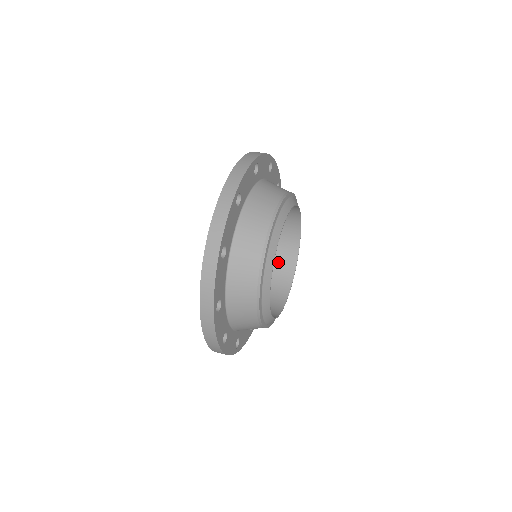
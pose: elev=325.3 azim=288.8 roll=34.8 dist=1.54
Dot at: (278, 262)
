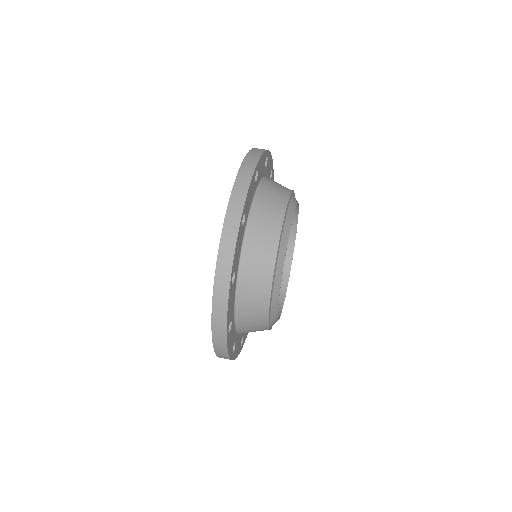
Dot at: occluded
